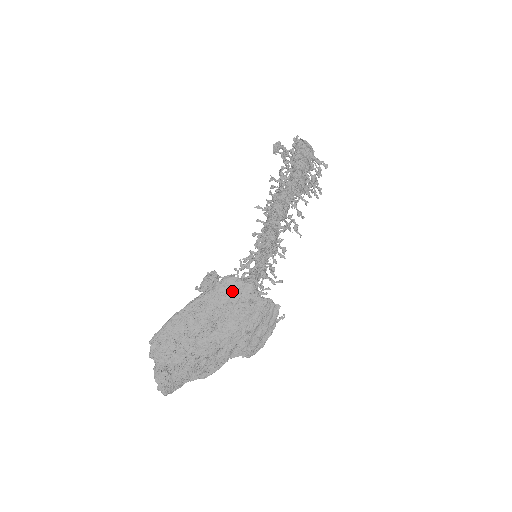
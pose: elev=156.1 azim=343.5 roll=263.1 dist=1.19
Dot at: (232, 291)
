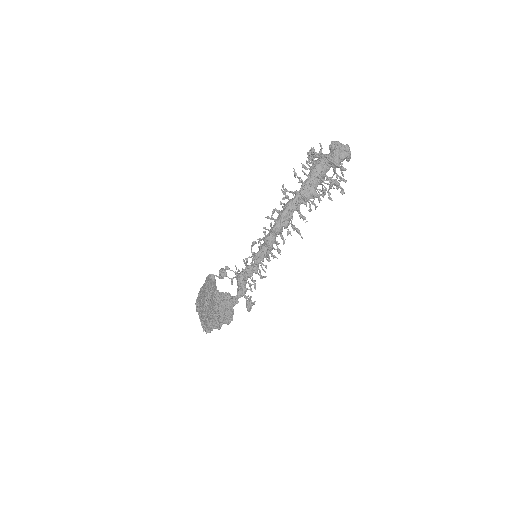
Dot at: (210, 284)
